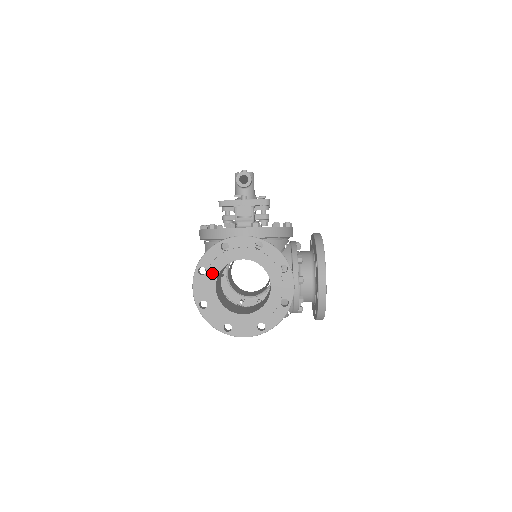
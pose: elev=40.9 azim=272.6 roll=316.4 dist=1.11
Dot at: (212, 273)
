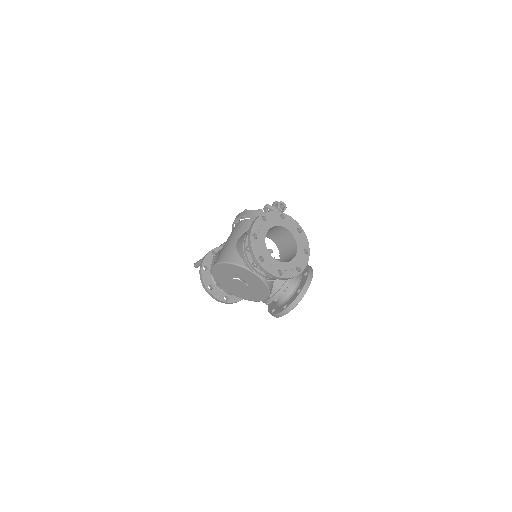
Dot at: (269, 224)
